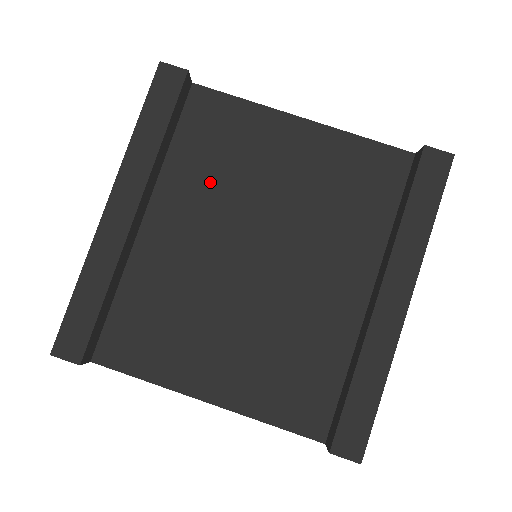
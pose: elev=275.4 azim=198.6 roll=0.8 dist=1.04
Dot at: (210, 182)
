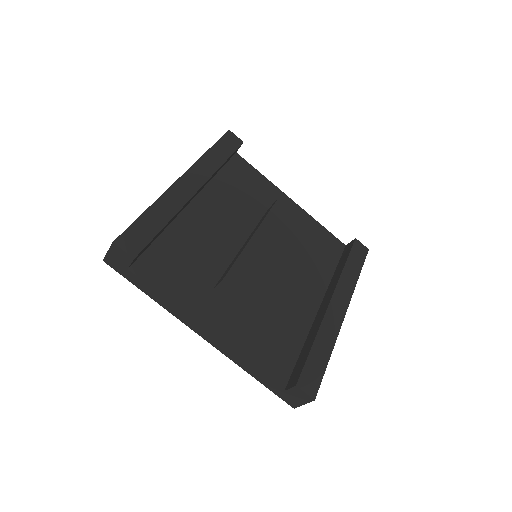
Dot at: (237, 203)
